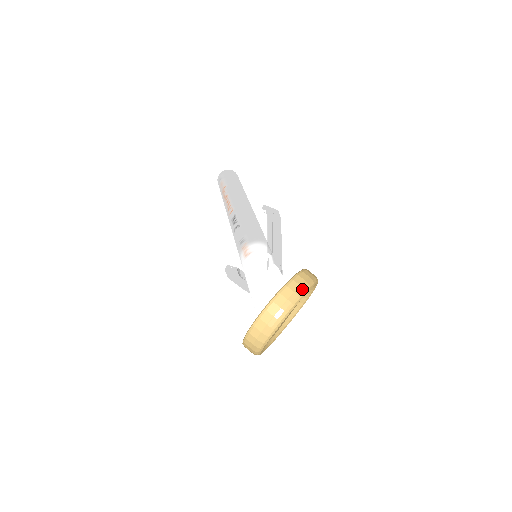
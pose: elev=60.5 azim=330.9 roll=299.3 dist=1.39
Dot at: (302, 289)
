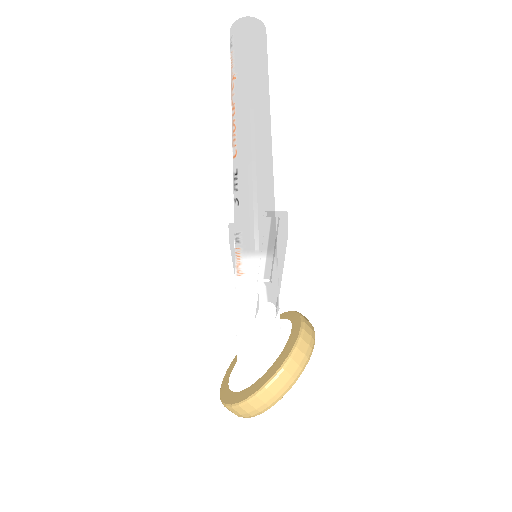
Dot at: (276, 399)
